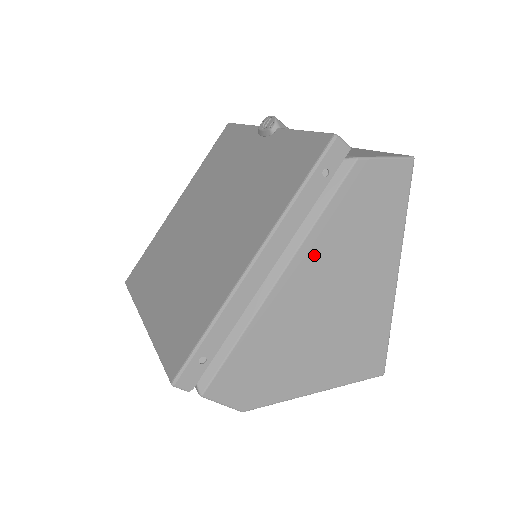
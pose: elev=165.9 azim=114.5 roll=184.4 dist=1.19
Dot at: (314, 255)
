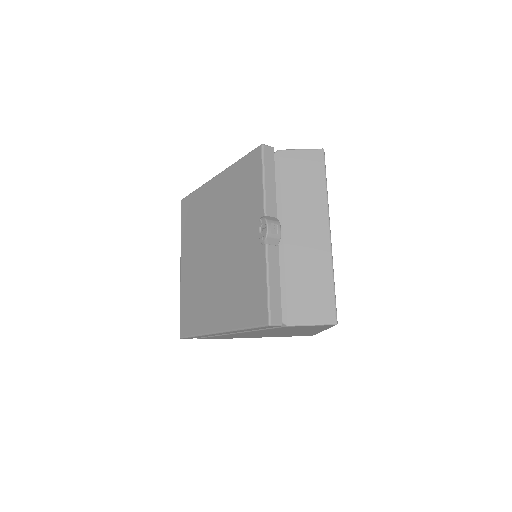
Dot at: occluded
